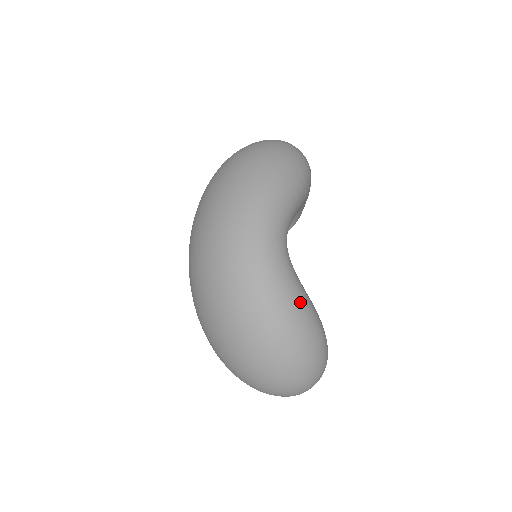
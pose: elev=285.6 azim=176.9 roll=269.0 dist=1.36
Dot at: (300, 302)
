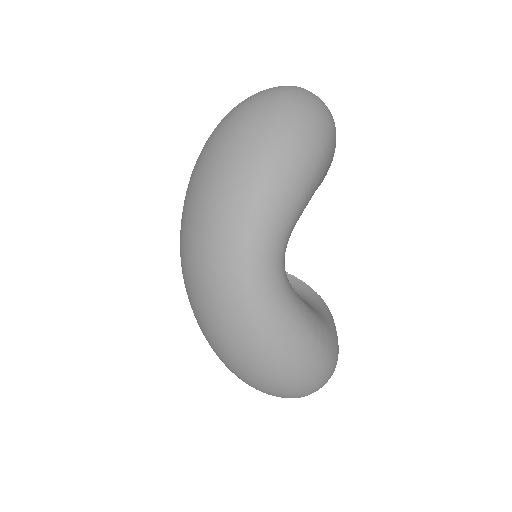
Dot at: (294, 338)
